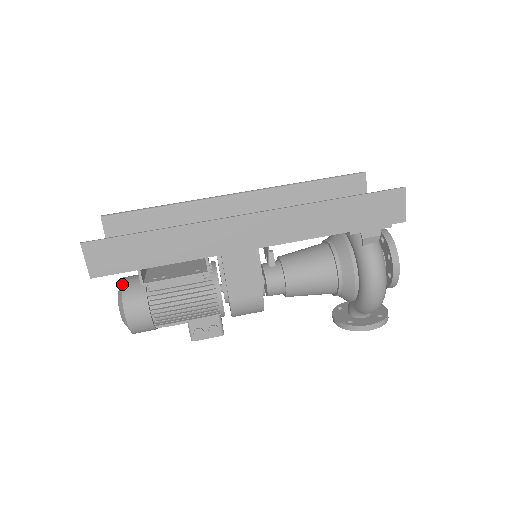
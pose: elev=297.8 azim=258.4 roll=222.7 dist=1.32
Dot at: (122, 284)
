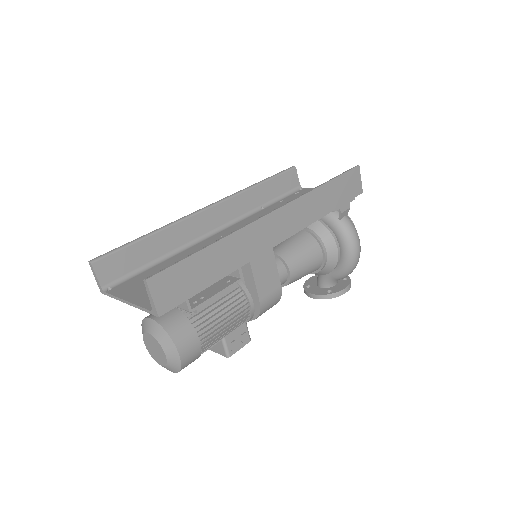
Dot at: (158, 322)
